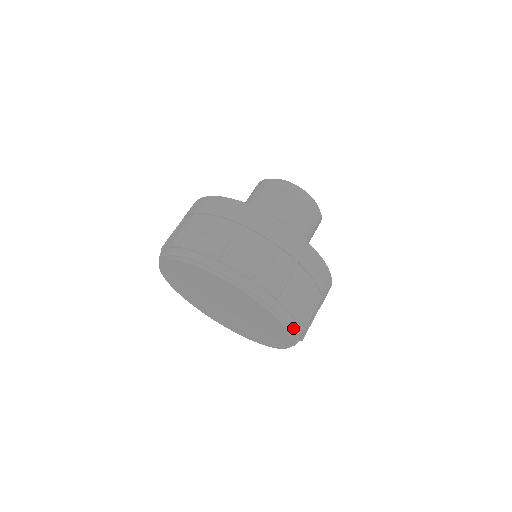
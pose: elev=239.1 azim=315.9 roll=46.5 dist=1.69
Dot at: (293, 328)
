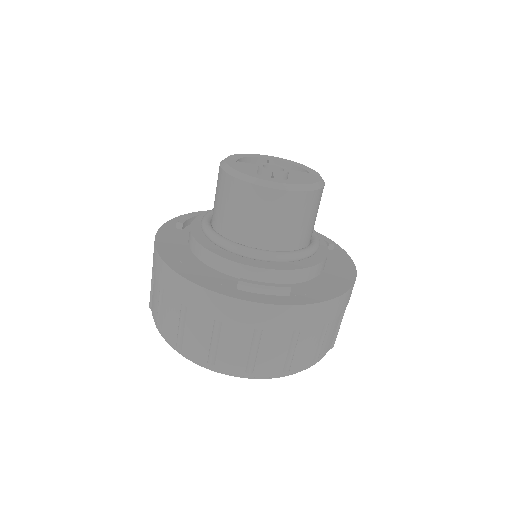
Dot at: occluded
